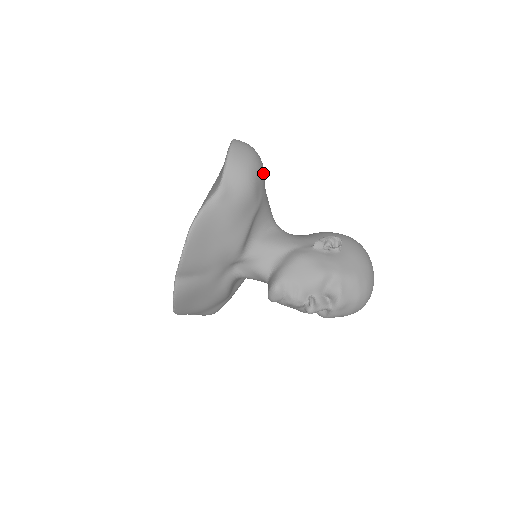
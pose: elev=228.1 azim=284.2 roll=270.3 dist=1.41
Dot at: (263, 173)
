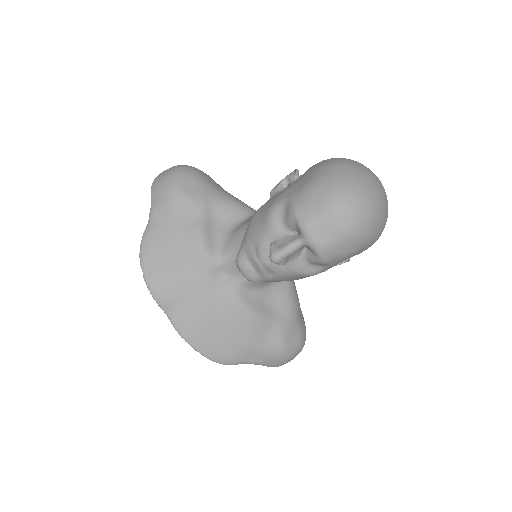
Dot at: (194, 175)
